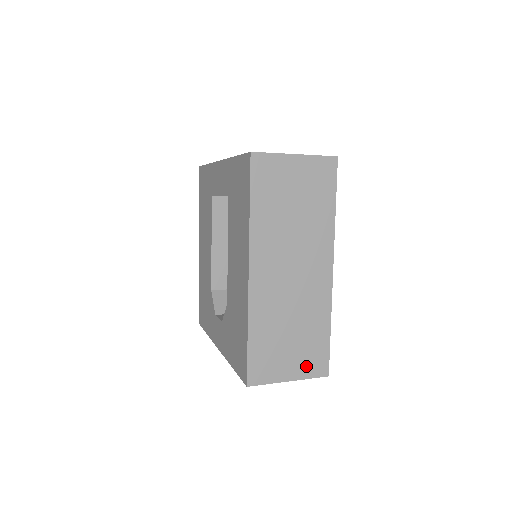
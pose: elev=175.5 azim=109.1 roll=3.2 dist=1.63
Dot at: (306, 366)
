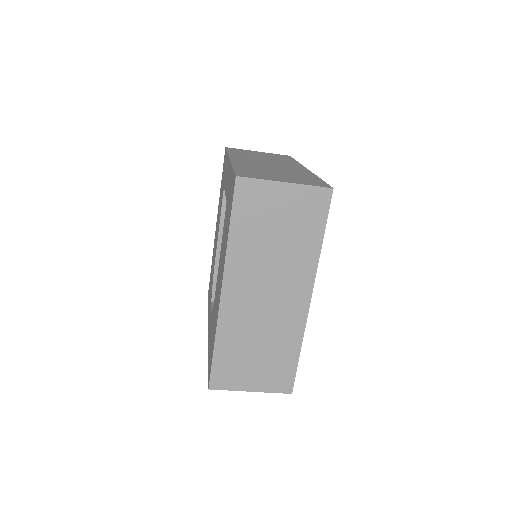
Dot at: (270, 381)
